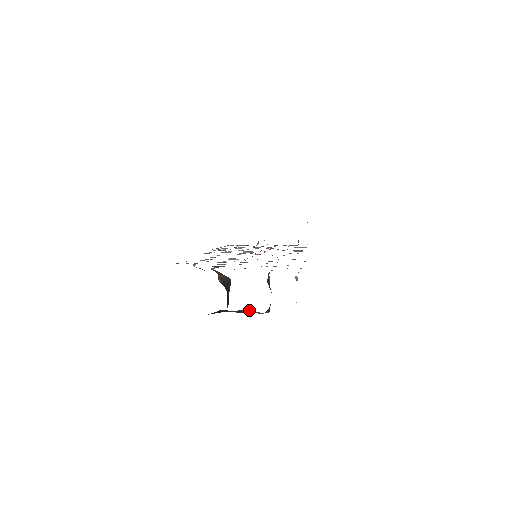
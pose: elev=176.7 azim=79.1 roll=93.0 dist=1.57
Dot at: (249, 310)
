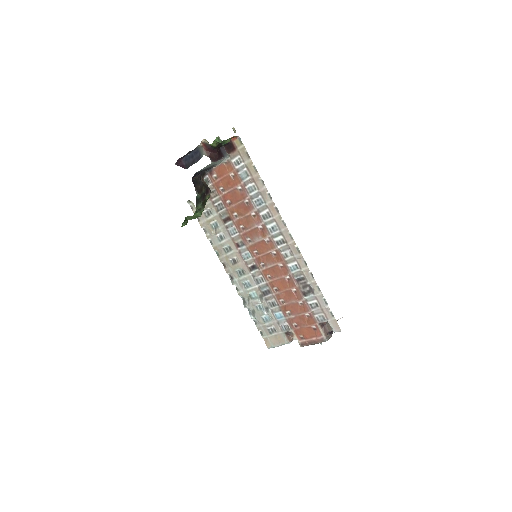
Dot at: (199, 157)
